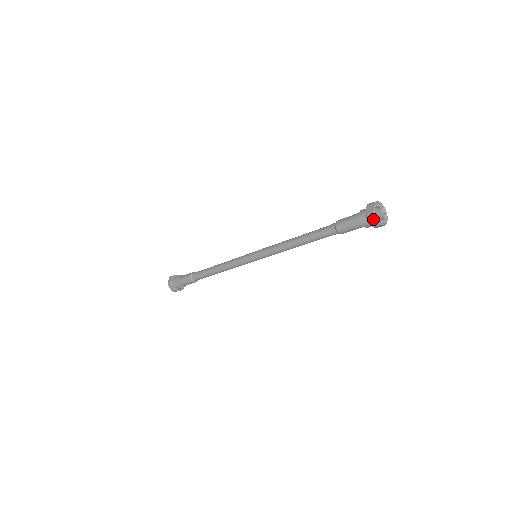
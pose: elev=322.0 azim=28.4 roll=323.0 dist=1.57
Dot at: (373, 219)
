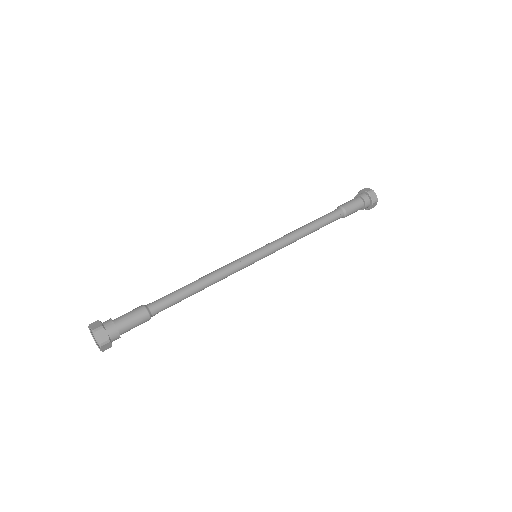
Dot at: (373, 195)
